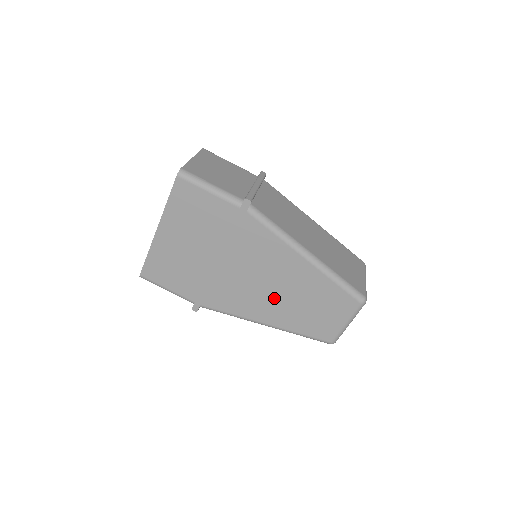
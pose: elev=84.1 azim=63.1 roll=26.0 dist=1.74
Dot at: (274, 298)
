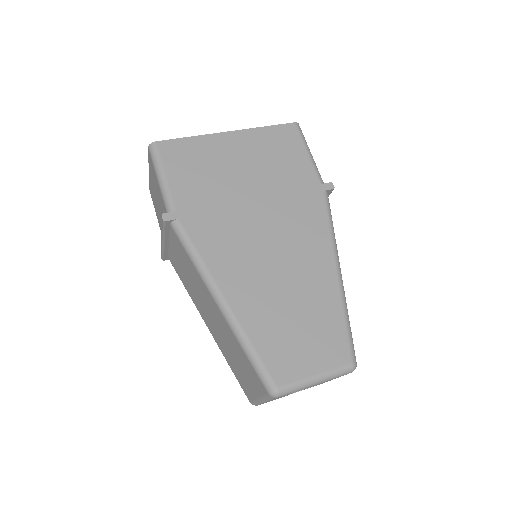
Dot at: (267, 280)
